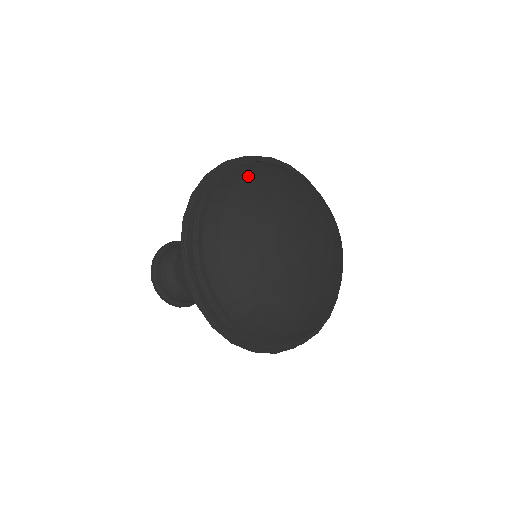
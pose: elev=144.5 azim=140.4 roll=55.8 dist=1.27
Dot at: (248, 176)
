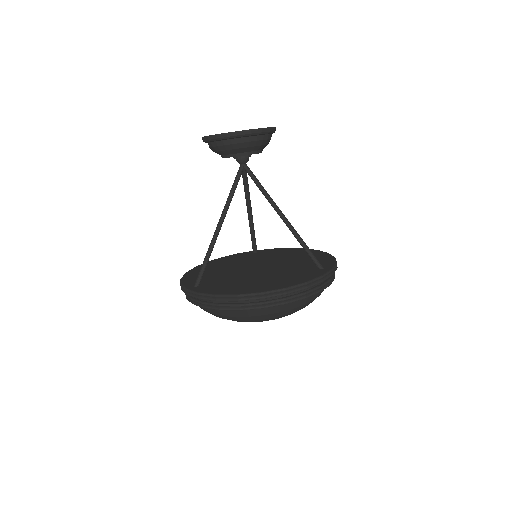
Dot at: (257, 317)
